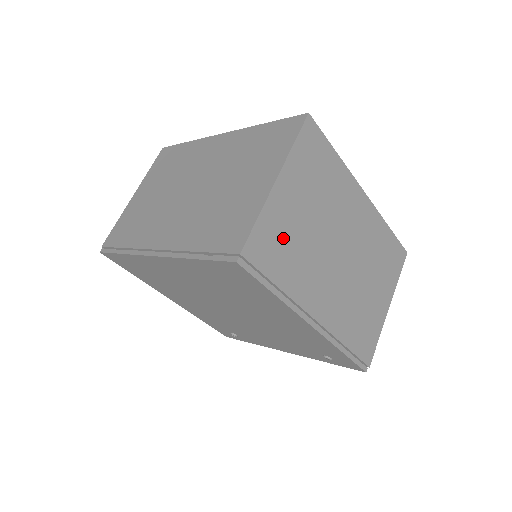
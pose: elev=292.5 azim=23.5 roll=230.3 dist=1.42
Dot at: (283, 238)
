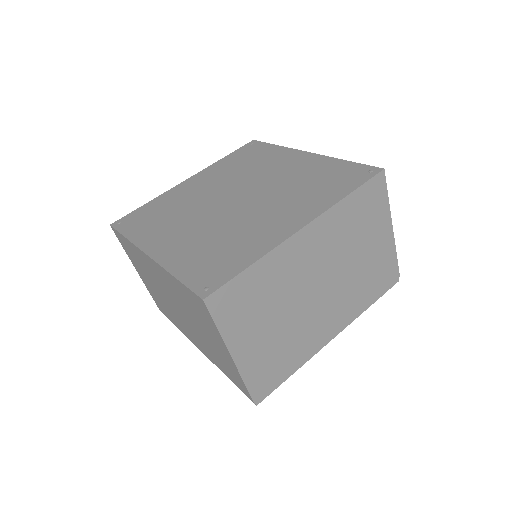
Dot at: (269, 359)
